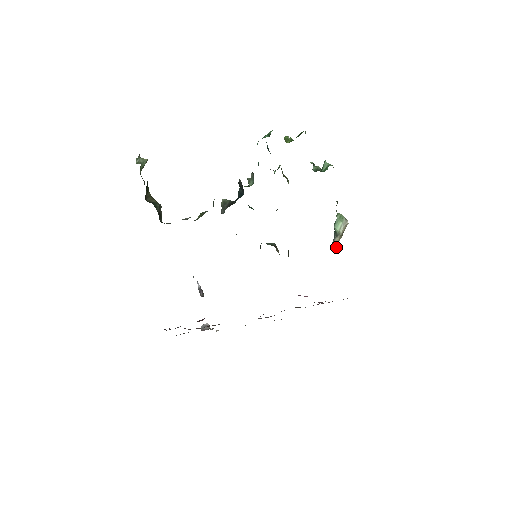
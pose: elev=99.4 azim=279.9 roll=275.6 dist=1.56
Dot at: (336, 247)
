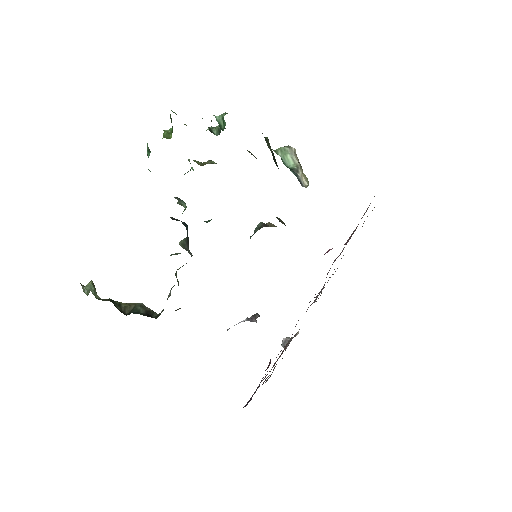
Dot at: (307, 182)
